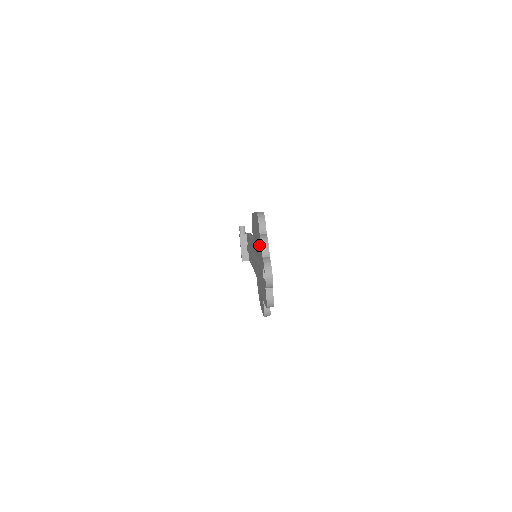
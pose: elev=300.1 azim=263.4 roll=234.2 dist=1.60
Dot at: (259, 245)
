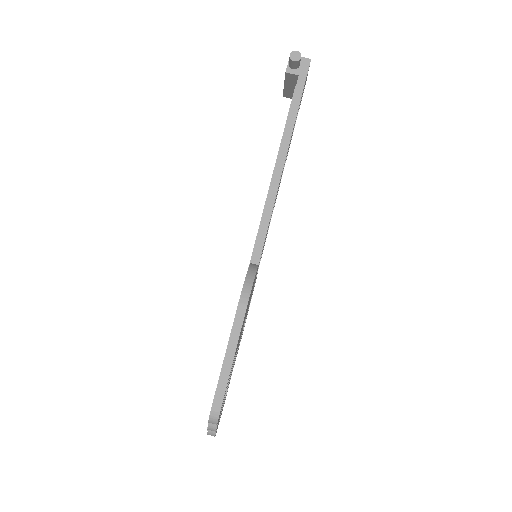
Dot at: occluded
